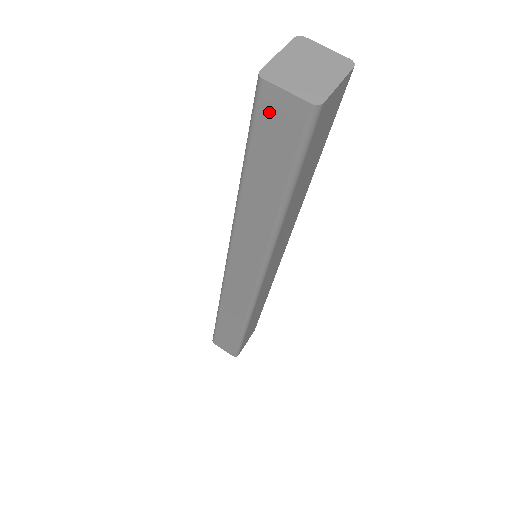
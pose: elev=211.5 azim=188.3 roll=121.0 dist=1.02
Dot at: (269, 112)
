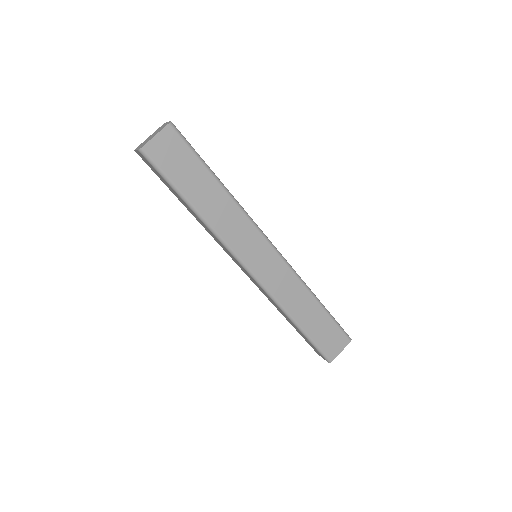
Dot at: (146, 162)
